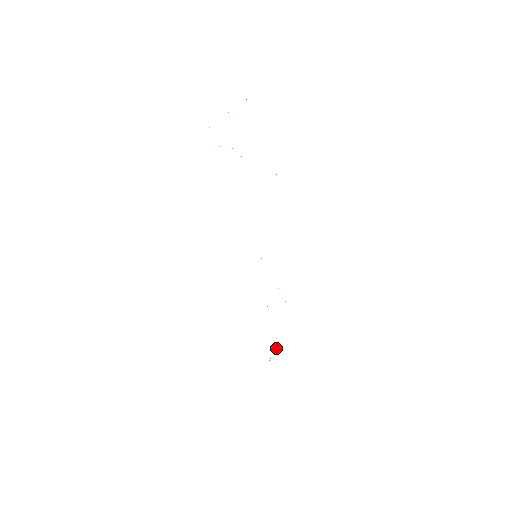
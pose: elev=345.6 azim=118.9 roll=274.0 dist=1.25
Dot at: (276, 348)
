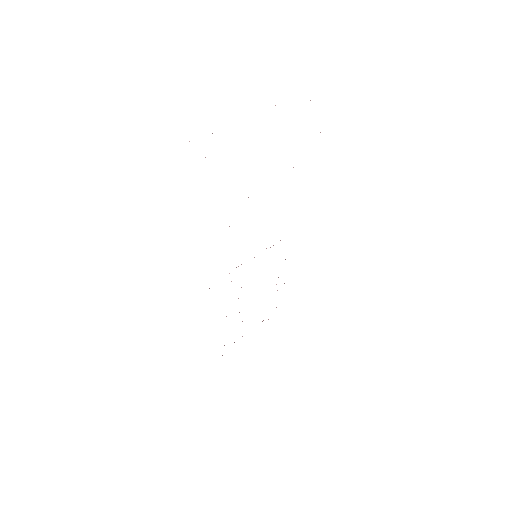
Dot at: (276, 307)
